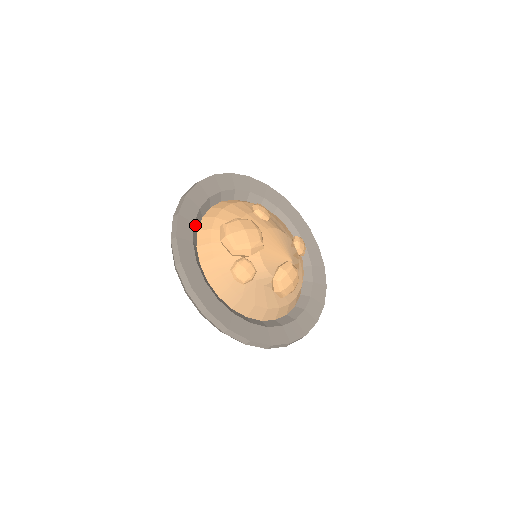
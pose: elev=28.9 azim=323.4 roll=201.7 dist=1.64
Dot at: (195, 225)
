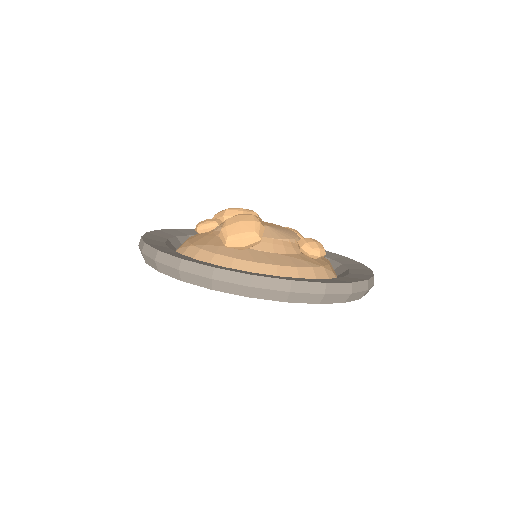
Dot at: occluded
